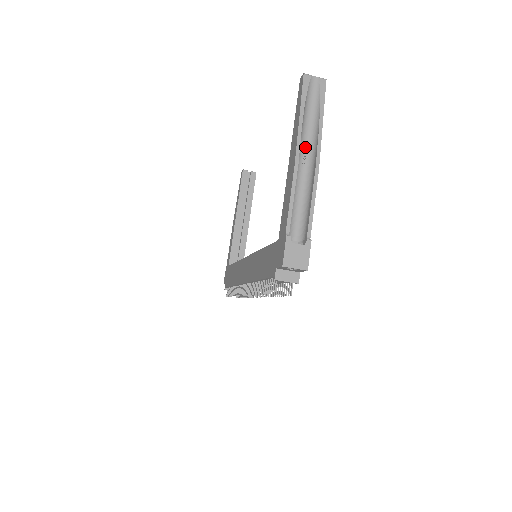
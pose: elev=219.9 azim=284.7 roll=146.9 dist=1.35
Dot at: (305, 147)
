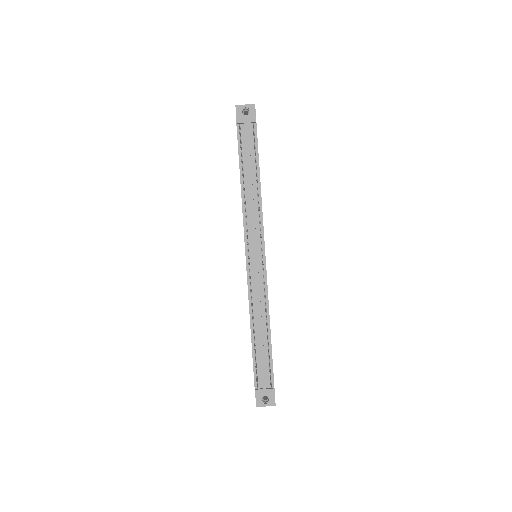
Dot at: occluded
